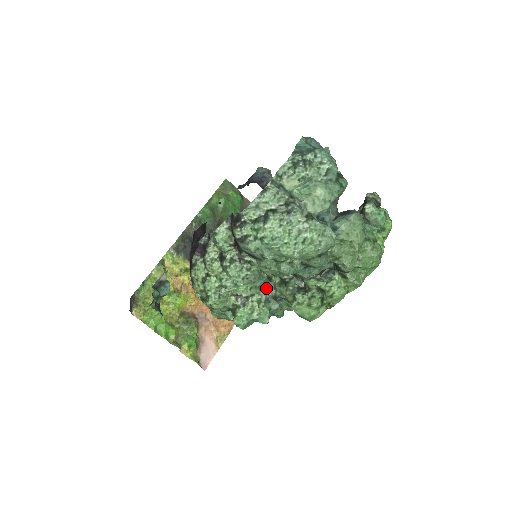
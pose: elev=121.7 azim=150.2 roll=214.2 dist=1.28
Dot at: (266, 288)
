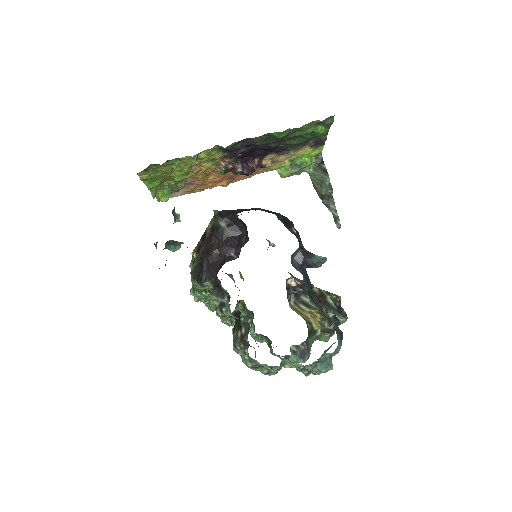
Dot at: occluded
